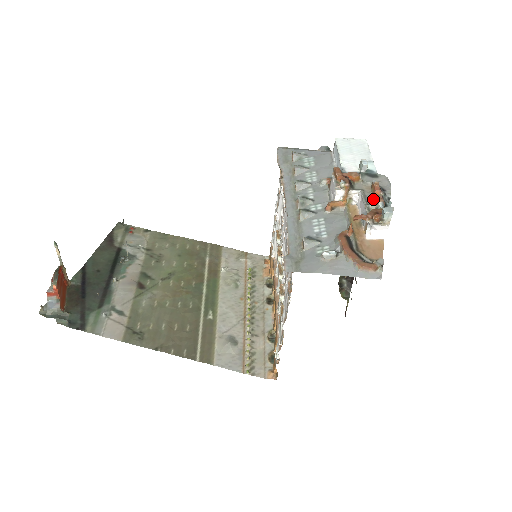
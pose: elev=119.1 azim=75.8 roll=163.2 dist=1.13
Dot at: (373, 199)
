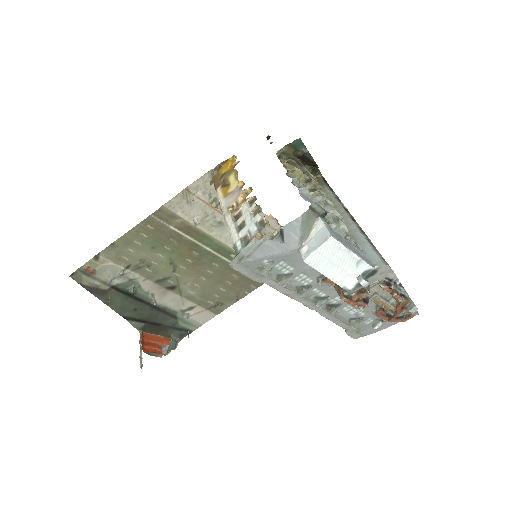
Dot at: (389, 295)
